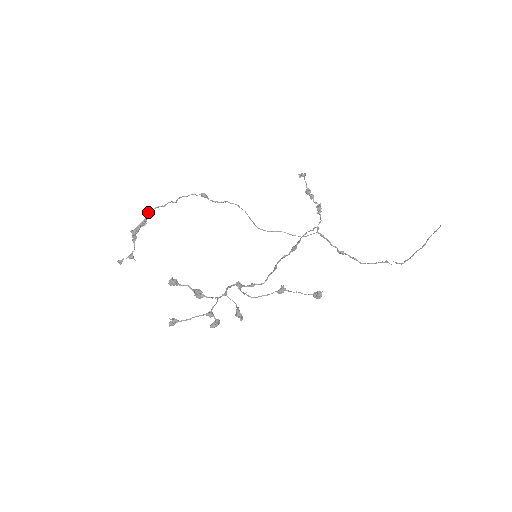
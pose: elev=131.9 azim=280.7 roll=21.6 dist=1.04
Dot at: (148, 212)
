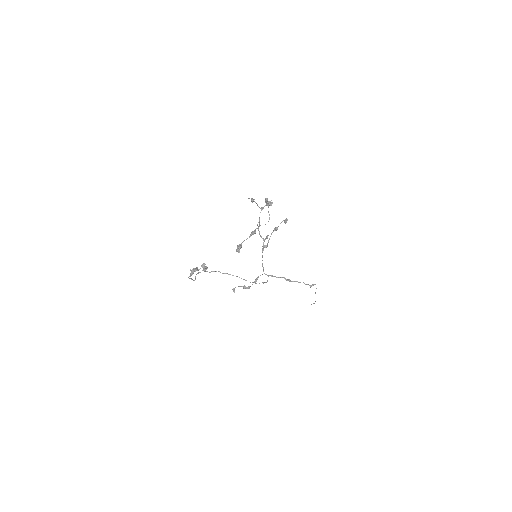
Dot at: (188, 277)
